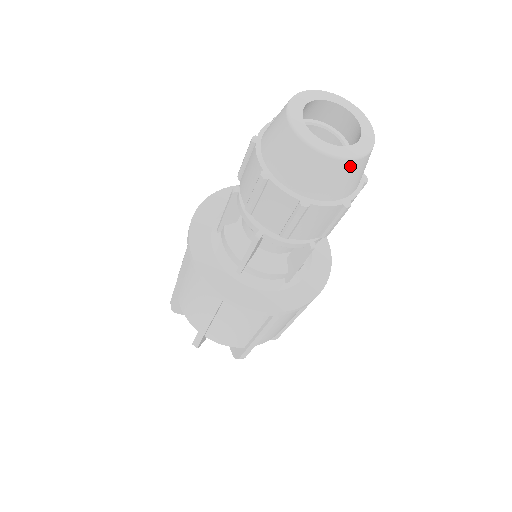
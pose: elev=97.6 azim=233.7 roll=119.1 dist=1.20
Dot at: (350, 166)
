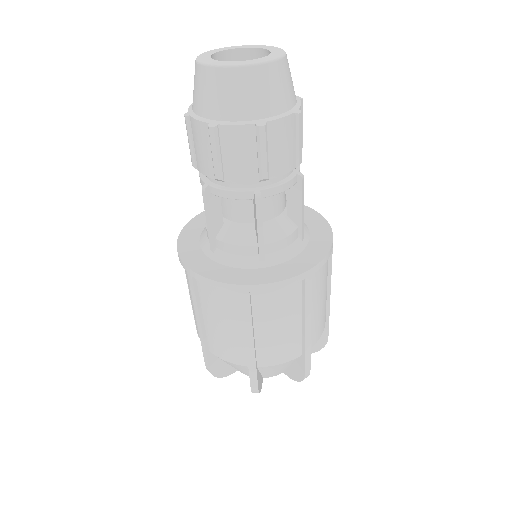
Dot at: (243, 75)
